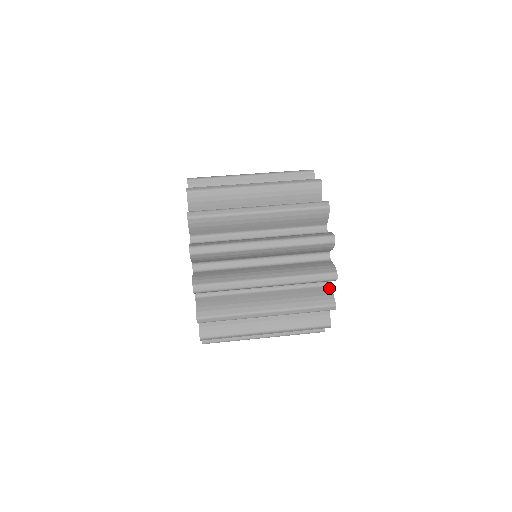
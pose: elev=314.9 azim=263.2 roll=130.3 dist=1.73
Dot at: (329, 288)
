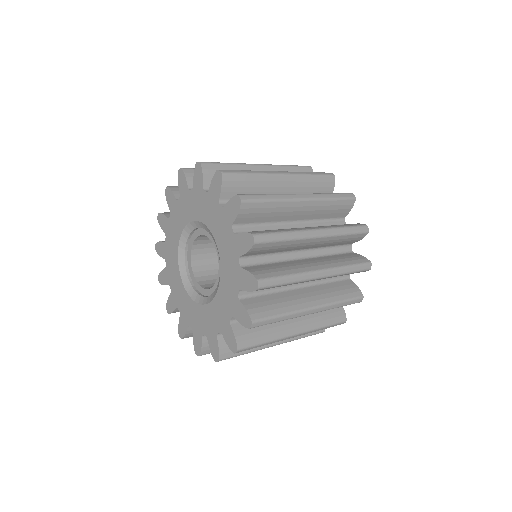
Dot at: (354, 253)
